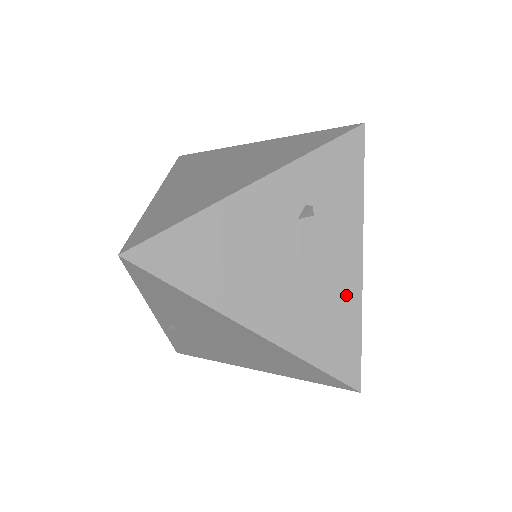
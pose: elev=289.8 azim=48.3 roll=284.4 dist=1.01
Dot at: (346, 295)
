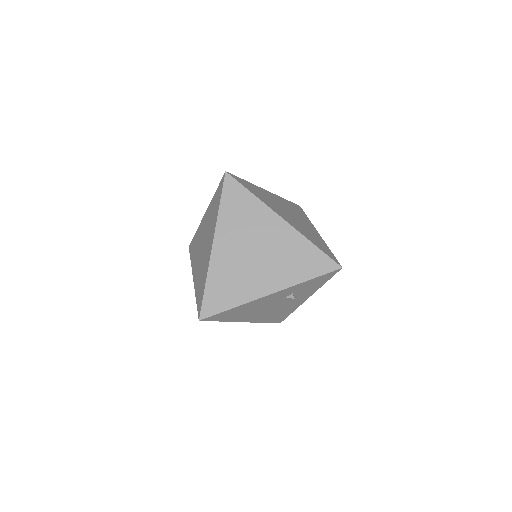
Dot at: (292, 308)
